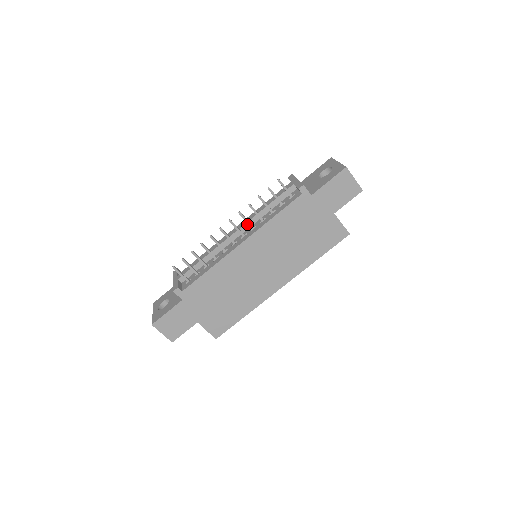
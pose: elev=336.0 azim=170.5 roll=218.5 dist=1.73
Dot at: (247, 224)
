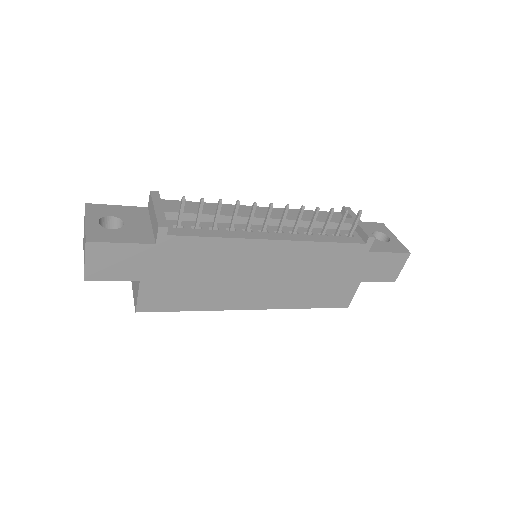
Dot at: (288, 221)
